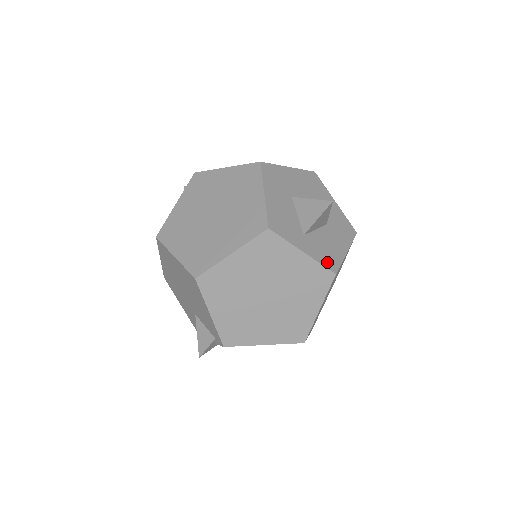
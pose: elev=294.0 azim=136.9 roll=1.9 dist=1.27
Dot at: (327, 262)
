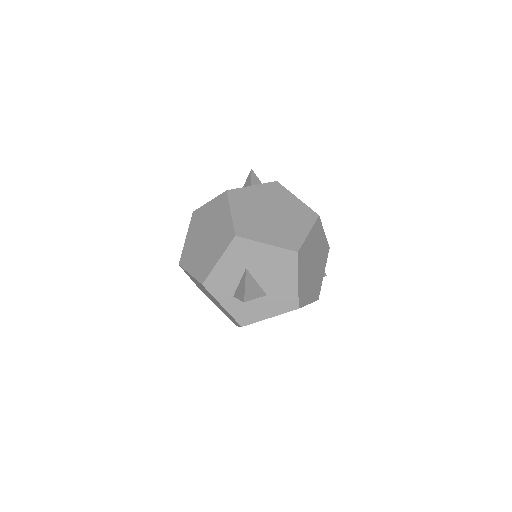
Dot at: (240, 318)
